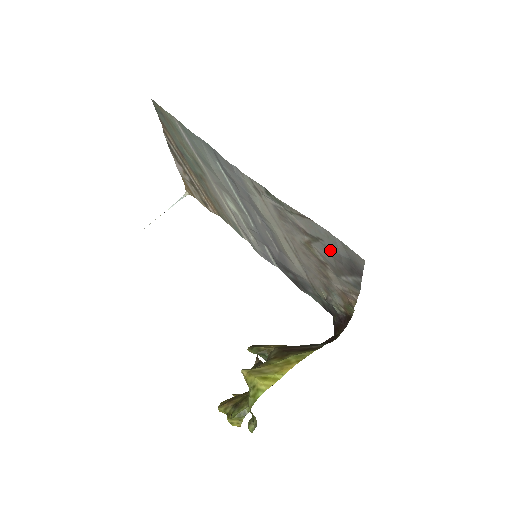
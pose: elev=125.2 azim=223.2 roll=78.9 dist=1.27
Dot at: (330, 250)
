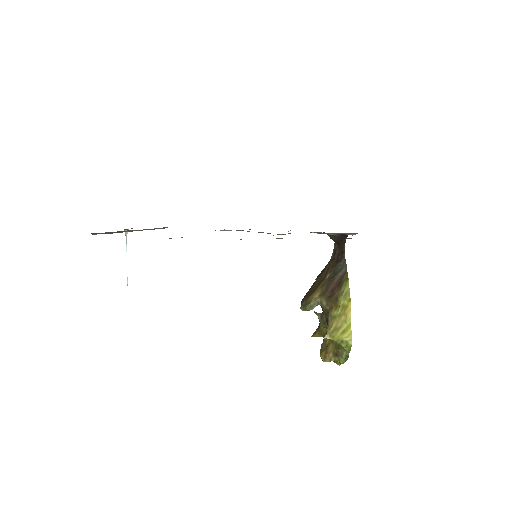
Dot at: occluded
